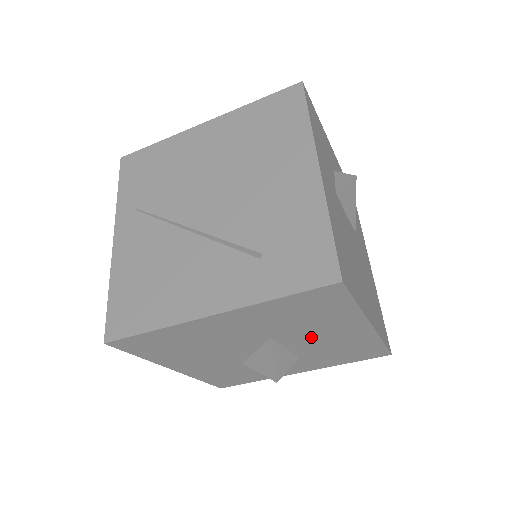
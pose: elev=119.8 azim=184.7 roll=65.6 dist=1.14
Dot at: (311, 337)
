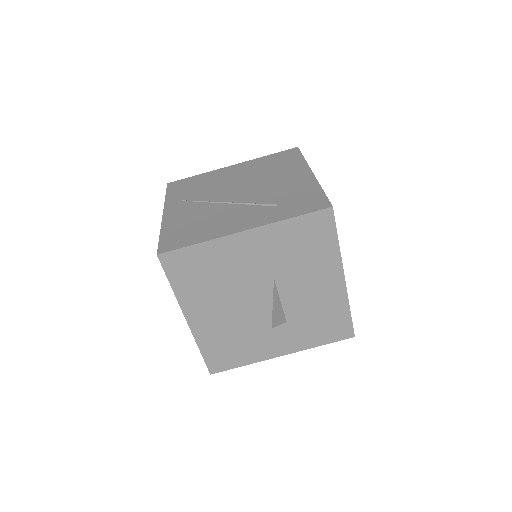
Dot at: (301, 286)
